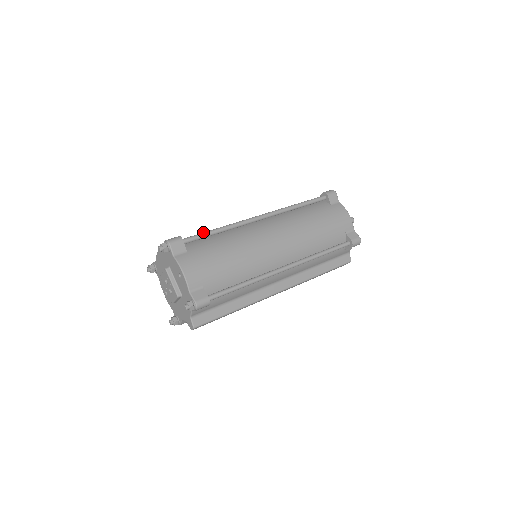
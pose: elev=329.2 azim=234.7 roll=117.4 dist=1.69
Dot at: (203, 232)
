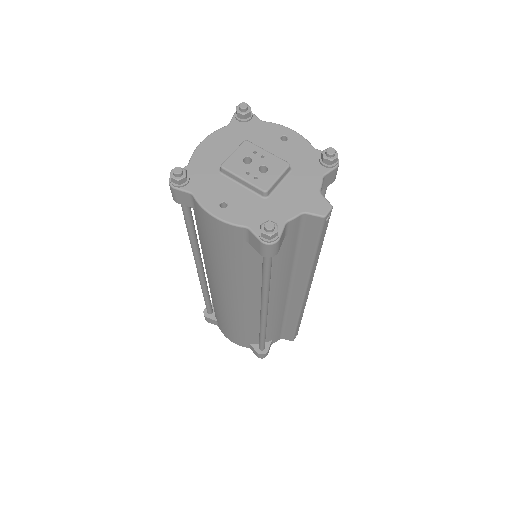
Dot at: occluded
